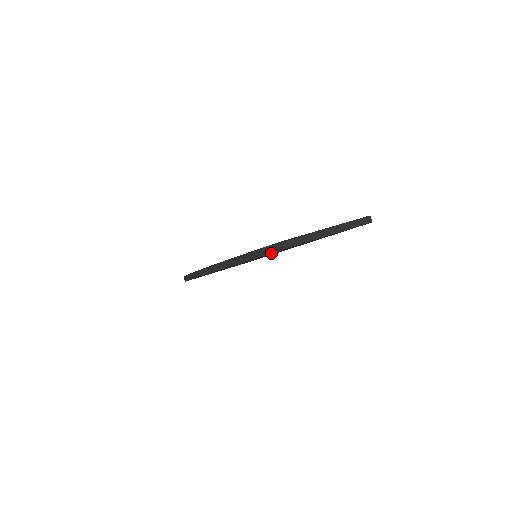
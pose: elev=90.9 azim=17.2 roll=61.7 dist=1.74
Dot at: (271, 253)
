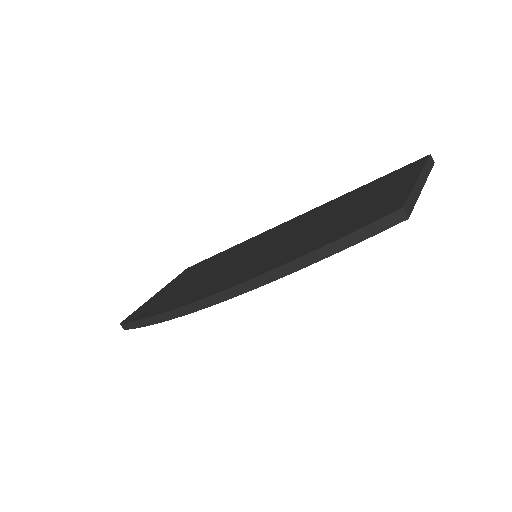
Dot at: occluded
